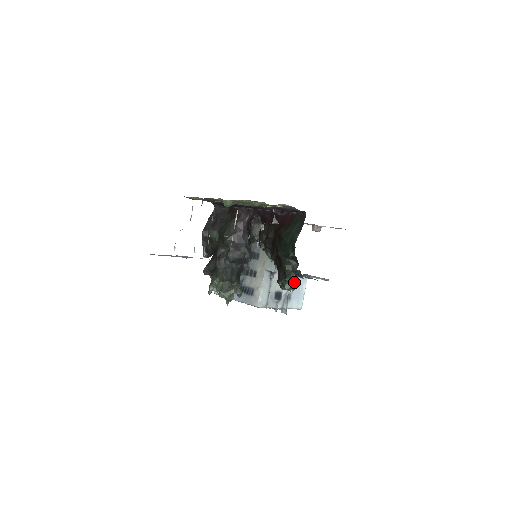
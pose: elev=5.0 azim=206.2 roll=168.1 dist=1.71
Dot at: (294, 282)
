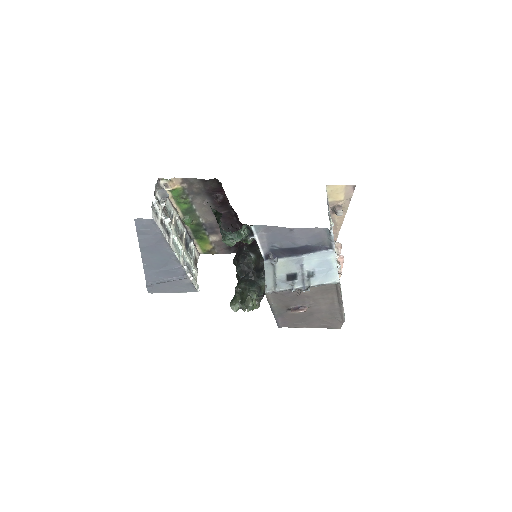
Dot at: (221, 228)
